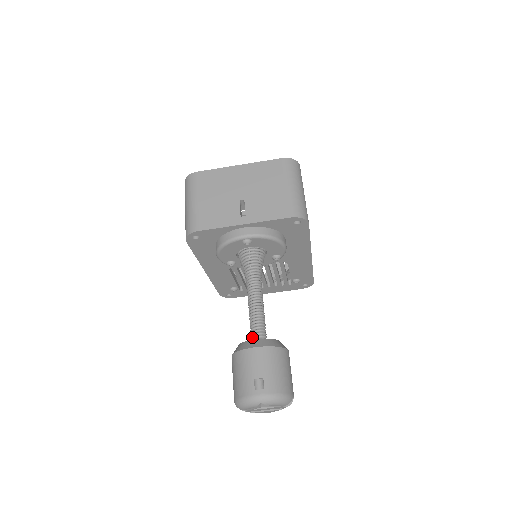
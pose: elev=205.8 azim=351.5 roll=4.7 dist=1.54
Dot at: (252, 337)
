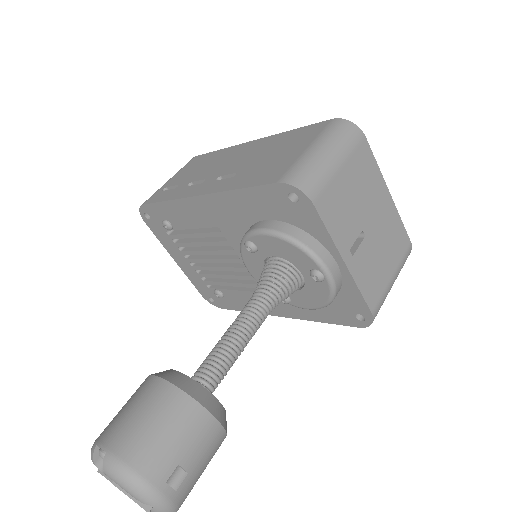
Dot at: (204, 379)
